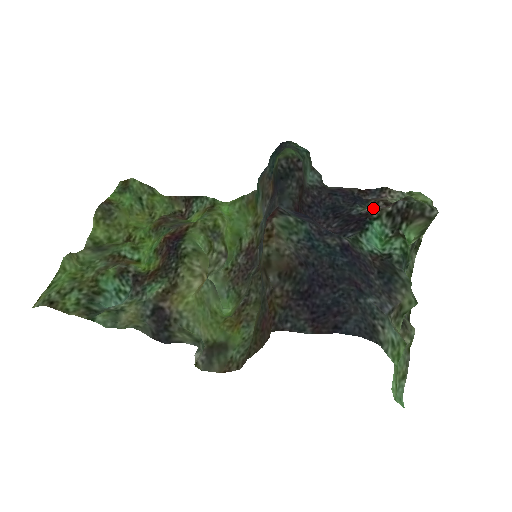
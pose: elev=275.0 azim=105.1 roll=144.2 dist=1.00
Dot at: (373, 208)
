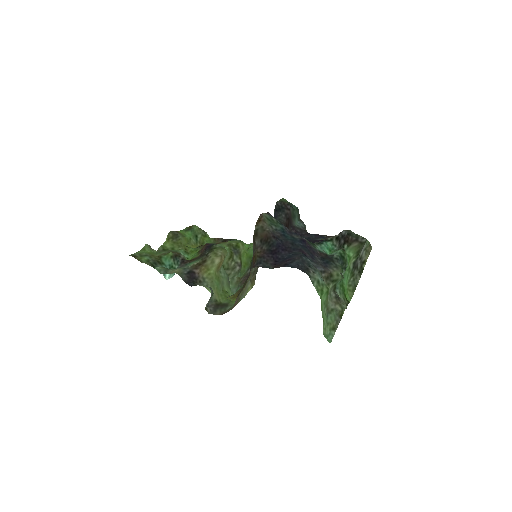
Dot at: occluded
